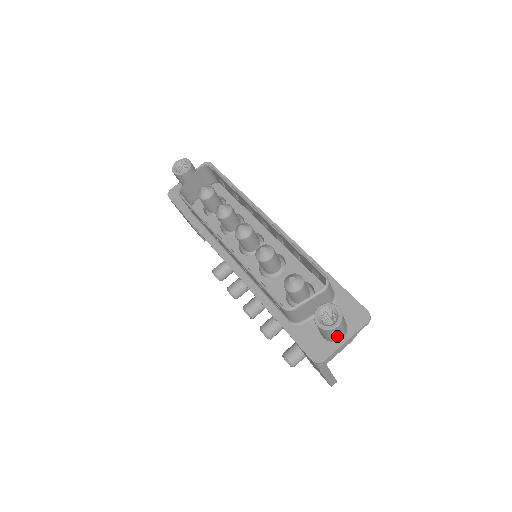
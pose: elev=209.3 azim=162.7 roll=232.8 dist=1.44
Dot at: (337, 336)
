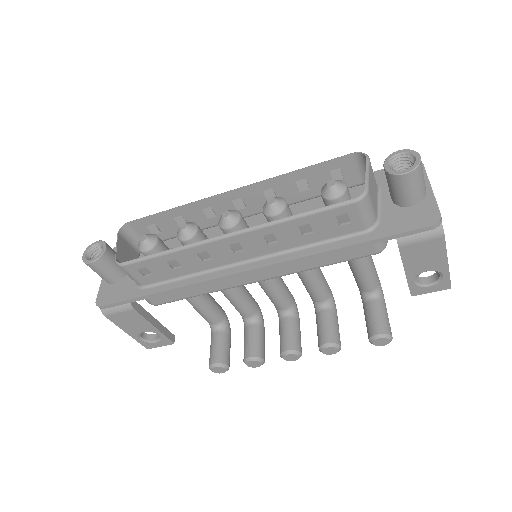
Dot at: (424, 182)
